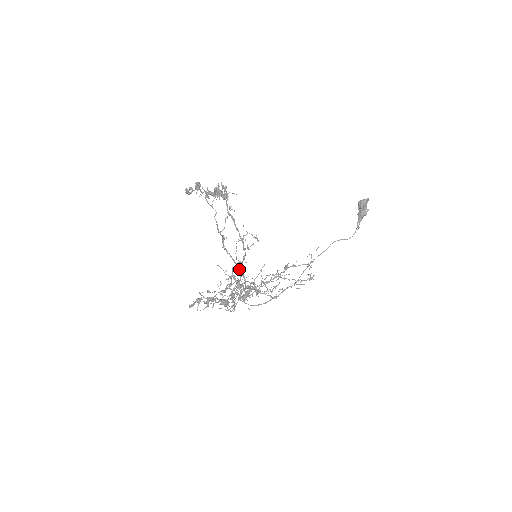
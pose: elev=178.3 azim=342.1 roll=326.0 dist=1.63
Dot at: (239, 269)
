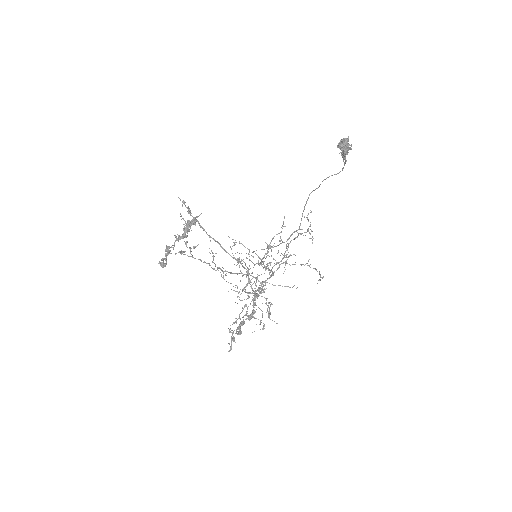
Dot at: (247, 275)
